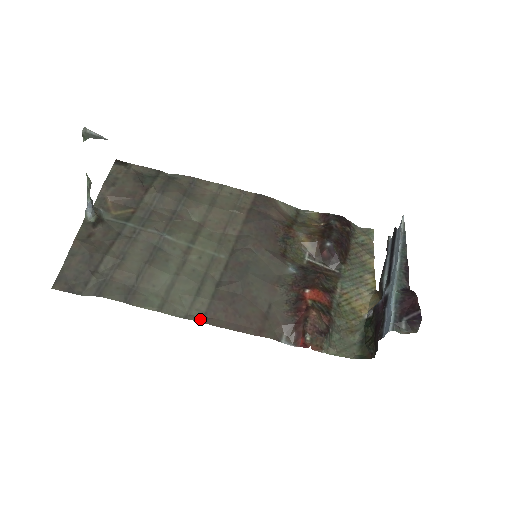
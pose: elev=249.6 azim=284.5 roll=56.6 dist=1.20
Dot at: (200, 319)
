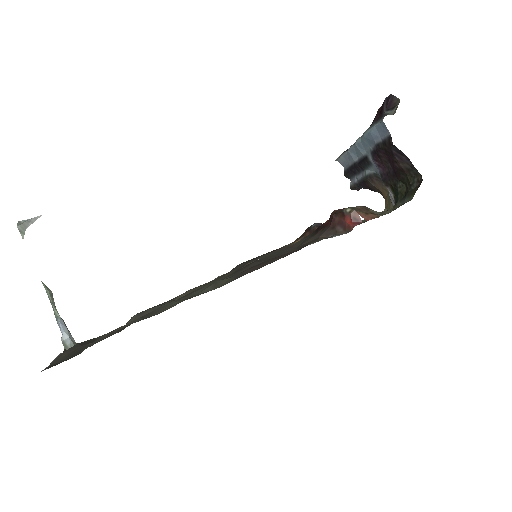
Dot at: (232, 280)
